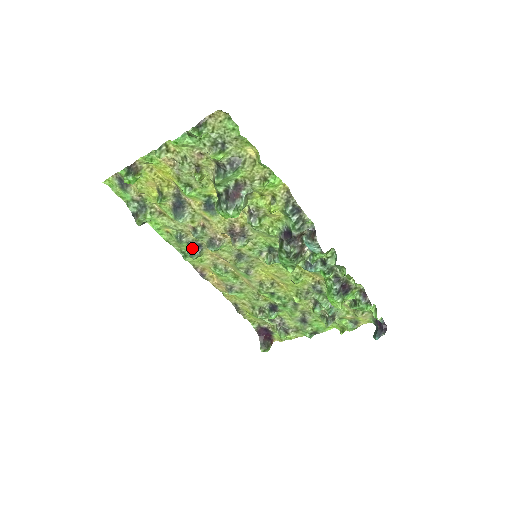
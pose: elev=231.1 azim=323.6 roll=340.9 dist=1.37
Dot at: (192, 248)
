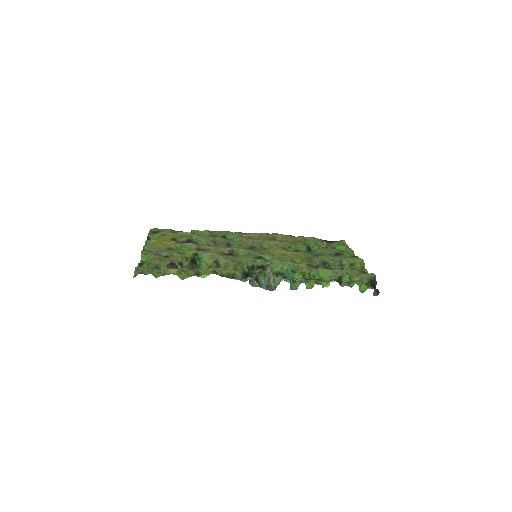
Dot at: (227, 238)
